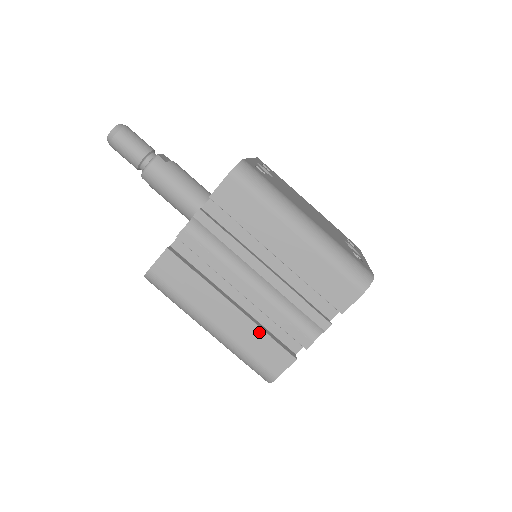
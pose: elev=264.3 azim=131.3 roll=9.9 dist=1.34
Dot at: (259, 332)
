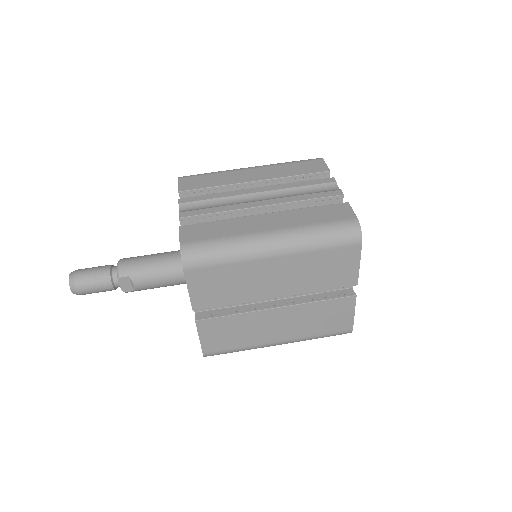
Dot at: (304, 210)
